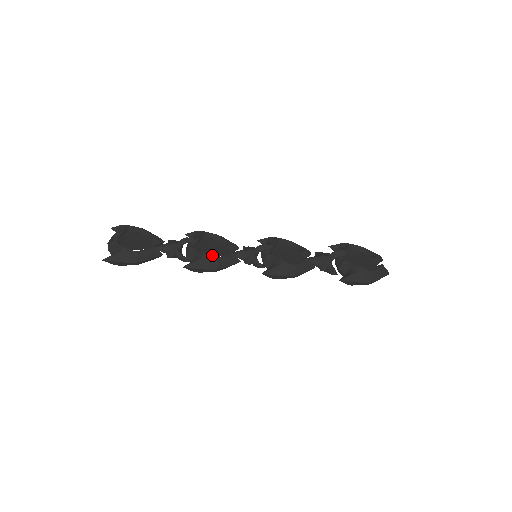
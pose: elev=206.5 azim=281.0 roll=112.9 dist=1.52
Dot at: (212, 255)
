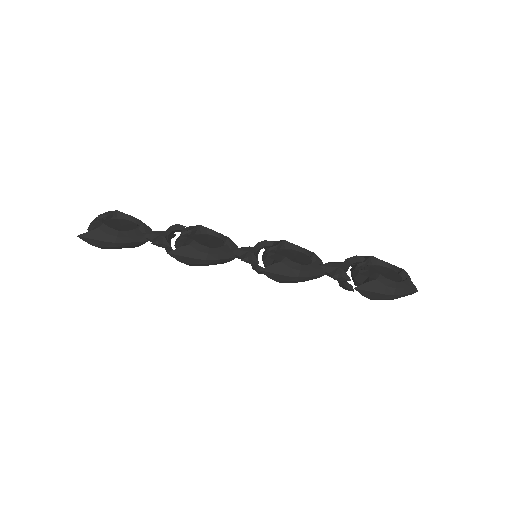
Dot at: occluded
